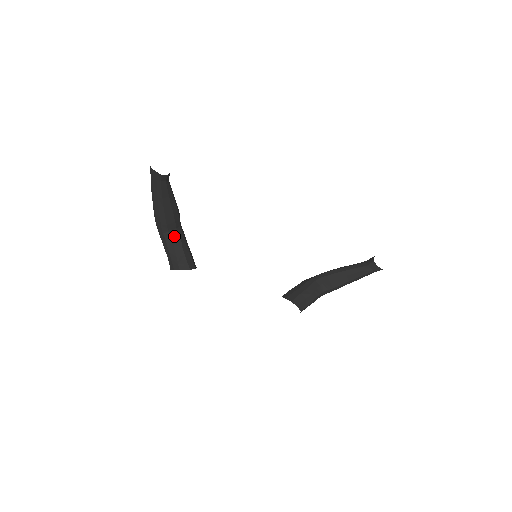
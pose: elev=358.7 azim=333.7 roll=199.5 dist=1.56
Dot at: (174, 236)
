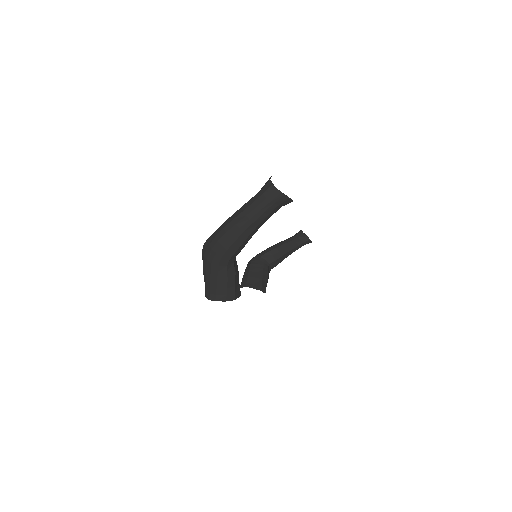
Dot at: (234, 261)
